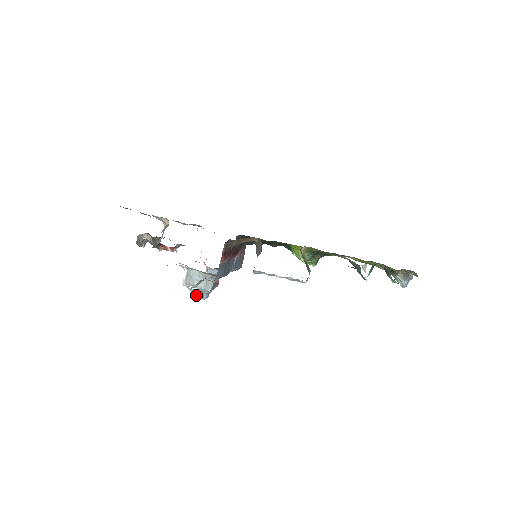
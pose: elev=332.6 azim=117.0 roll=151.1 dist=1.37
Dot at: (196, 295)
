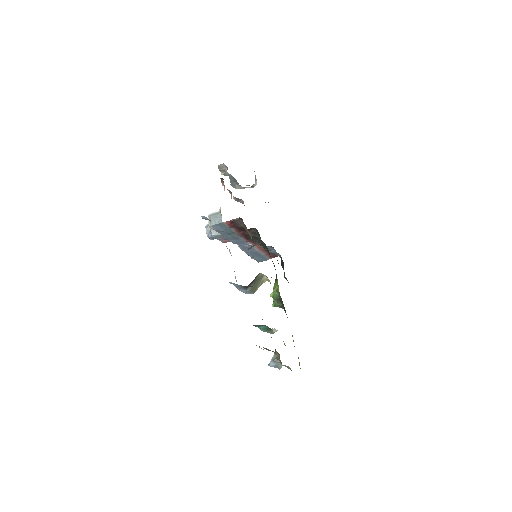
Dot at: (207, 229)
